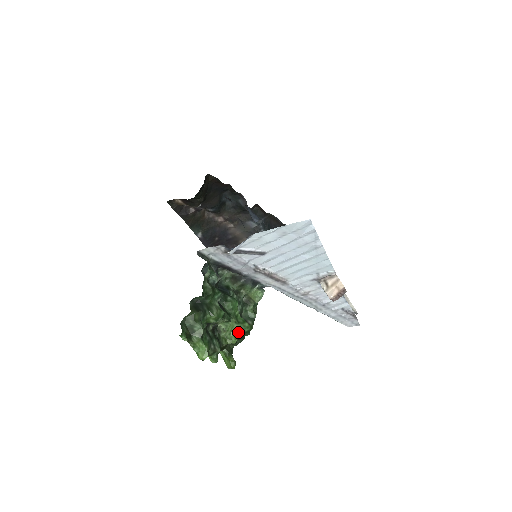
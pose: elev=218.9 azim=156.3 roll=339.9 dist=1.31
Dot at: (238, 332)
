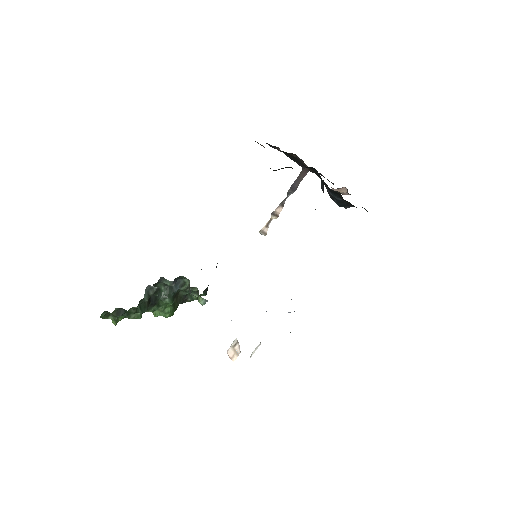
Dot at: (158, 315)
